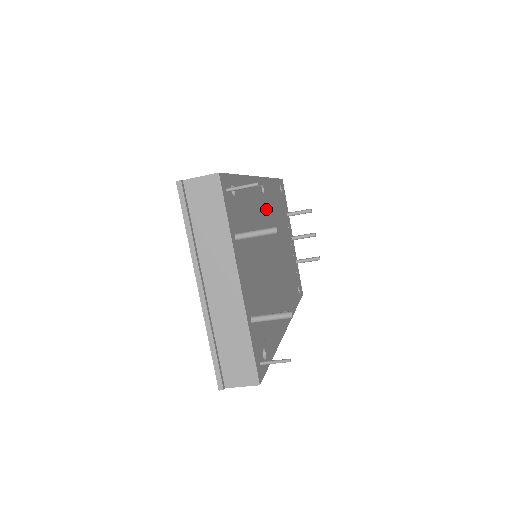
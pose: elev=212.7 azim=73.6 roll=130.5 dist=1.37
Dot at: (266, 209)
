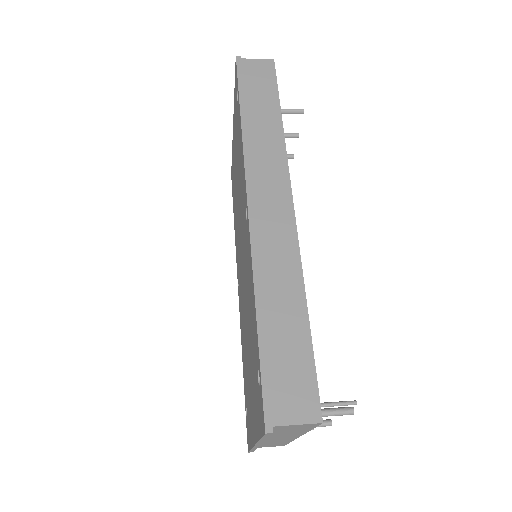
Dot at: occluded
